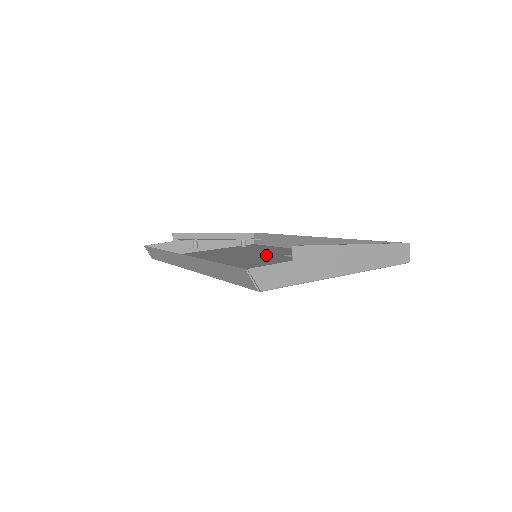
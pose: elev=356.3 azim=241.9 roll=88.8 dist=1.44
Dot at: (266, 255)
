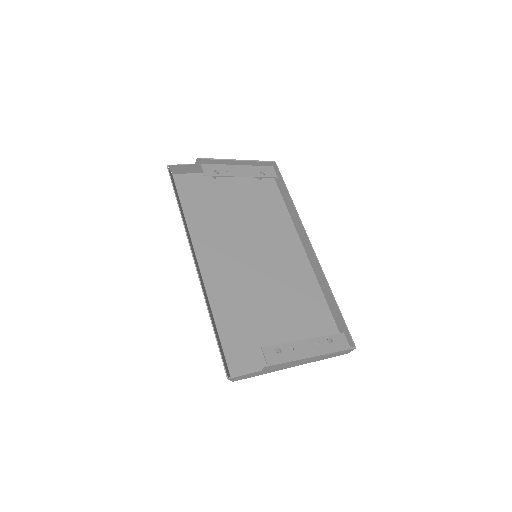
Dot at: (267, 244)
